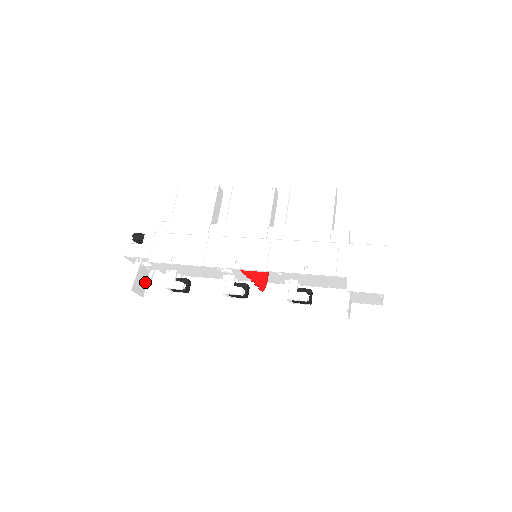
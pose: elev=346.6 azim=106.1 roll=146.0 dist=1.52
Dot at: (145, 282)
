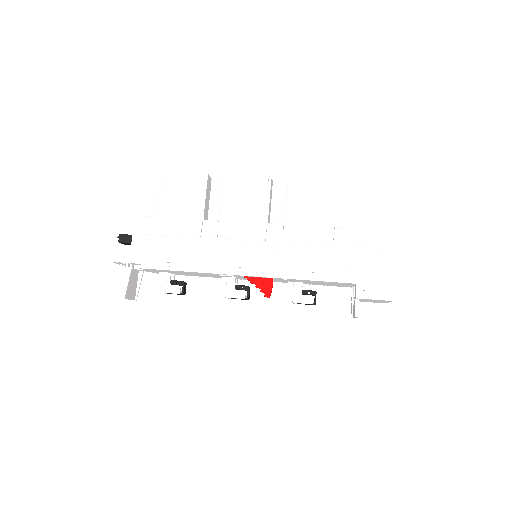
Dot at: (135, 284)
